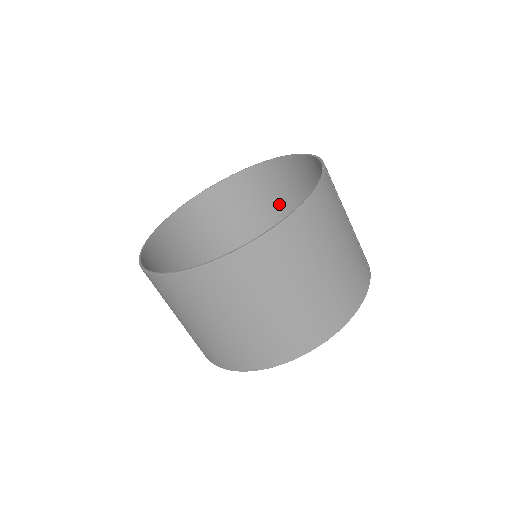
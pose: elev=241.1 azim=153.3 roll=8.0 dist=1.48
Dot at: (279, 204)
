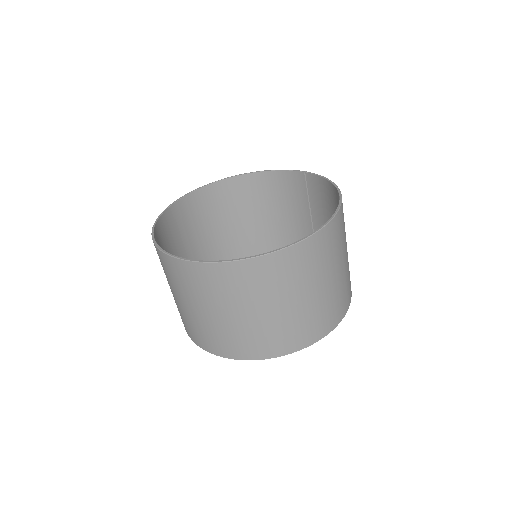
Dot at: (214, 226)
